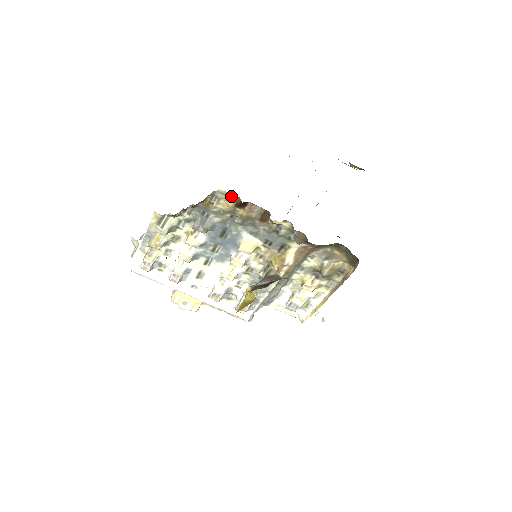
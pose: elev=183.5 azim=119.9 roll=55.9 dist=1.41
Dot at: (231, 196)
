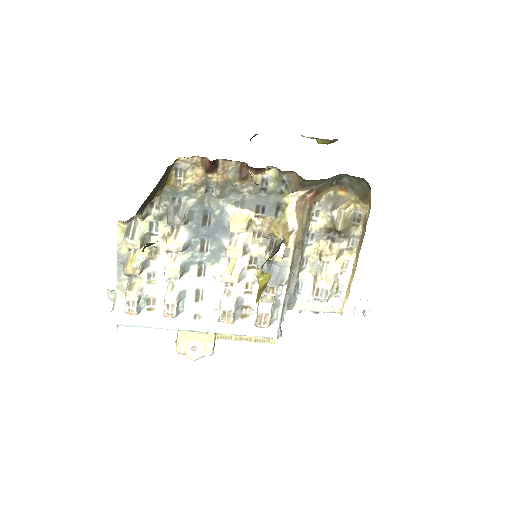
Dot at: (196, 161)
